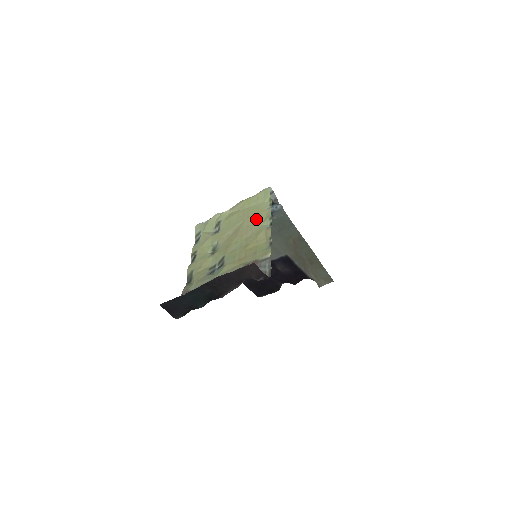
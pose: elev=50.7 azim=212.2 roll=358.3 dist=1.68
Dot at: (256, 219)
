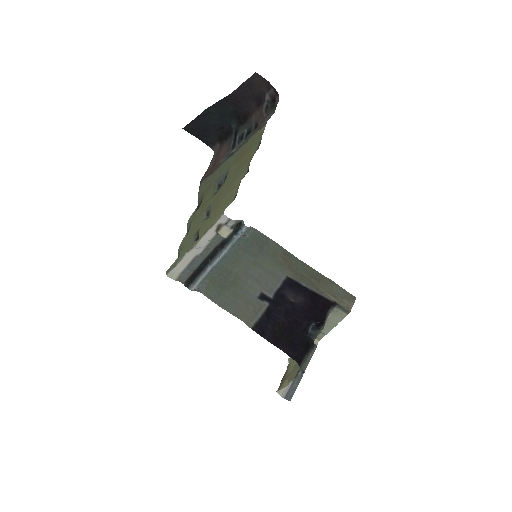
Dot at: (231, 193)
